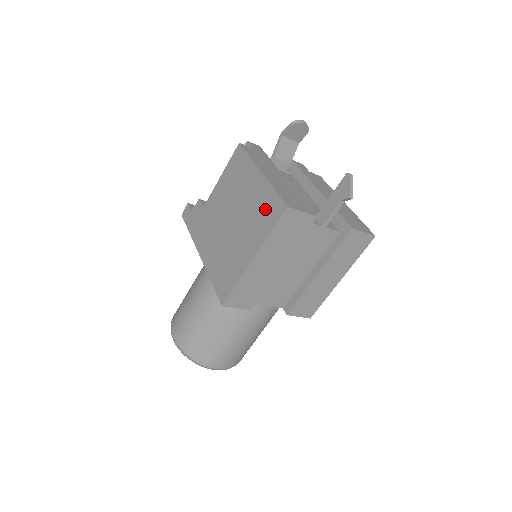
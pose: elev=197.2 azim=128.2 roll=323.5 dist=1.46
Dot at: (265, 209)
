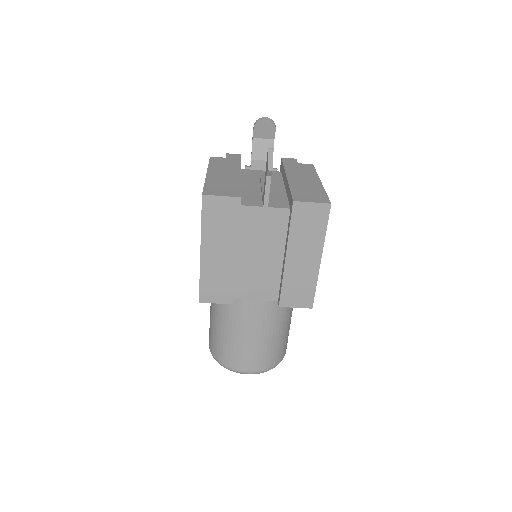
Dot at: occluded
